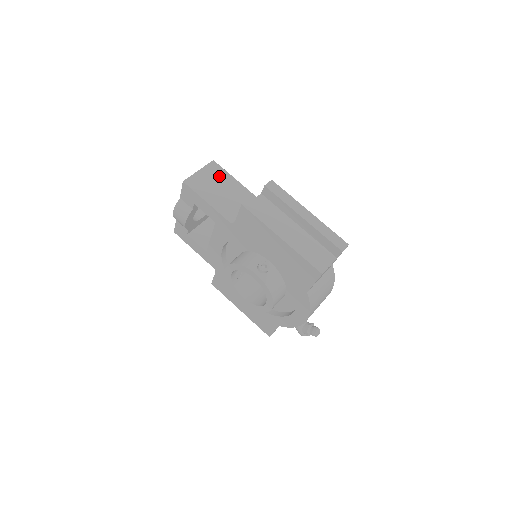
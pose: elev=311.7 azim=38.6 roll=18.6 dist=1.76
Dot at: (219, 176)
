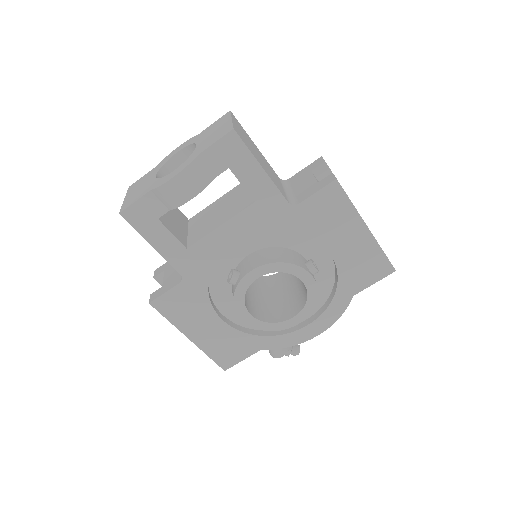
Dot at: (247, 136)
